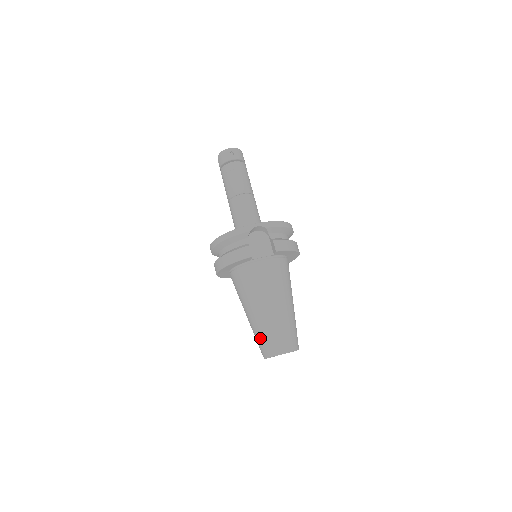
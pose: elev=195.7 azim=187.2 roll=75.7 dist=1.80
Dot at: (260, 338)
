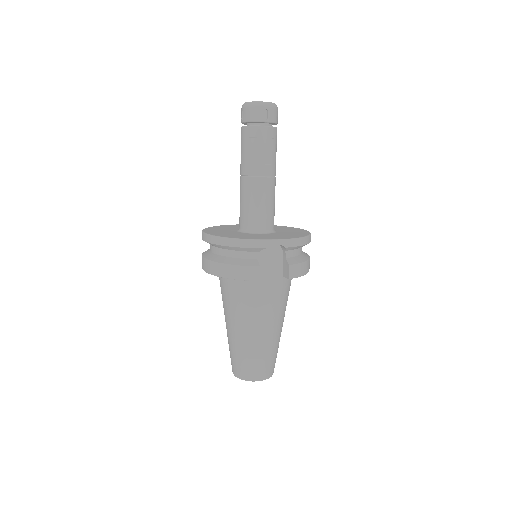
Dot at: (236, 358)
